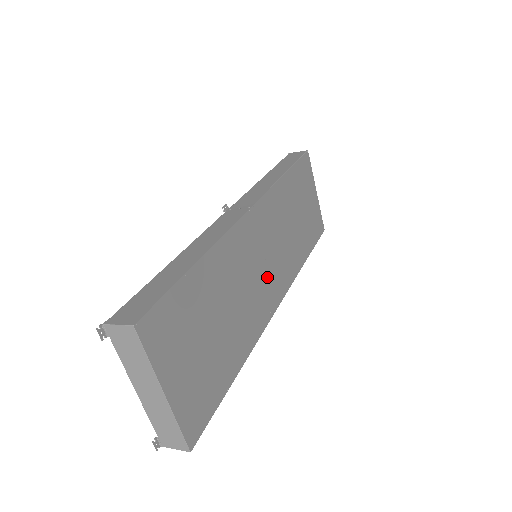
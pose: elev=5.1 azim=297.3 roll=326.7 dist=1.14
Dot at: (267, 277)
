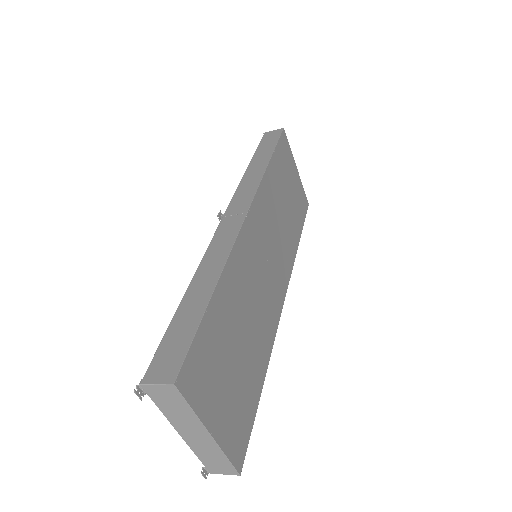
Dot at: (271, 276)
